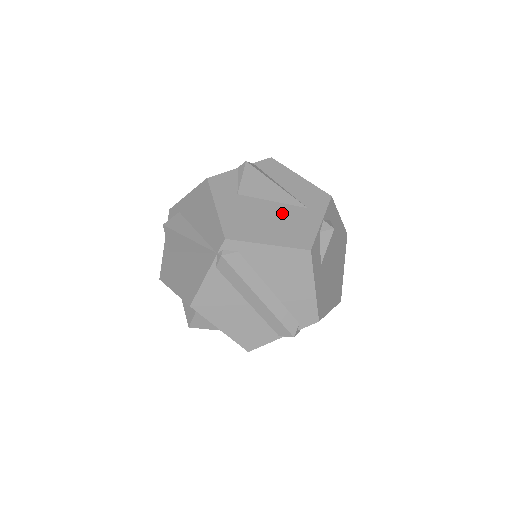
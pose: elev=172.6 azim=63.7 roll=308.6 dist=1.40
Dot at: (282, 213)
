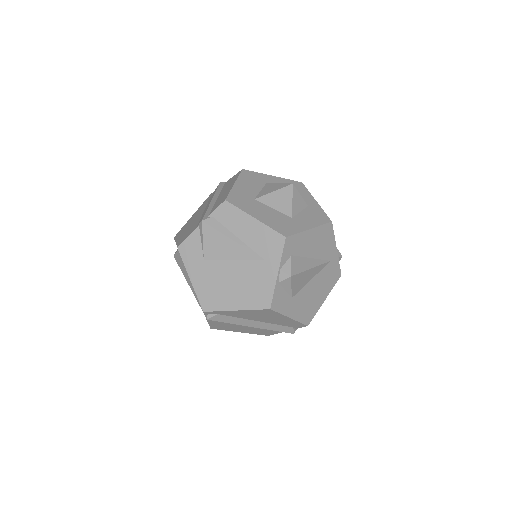
Dot at: (243, 272)
